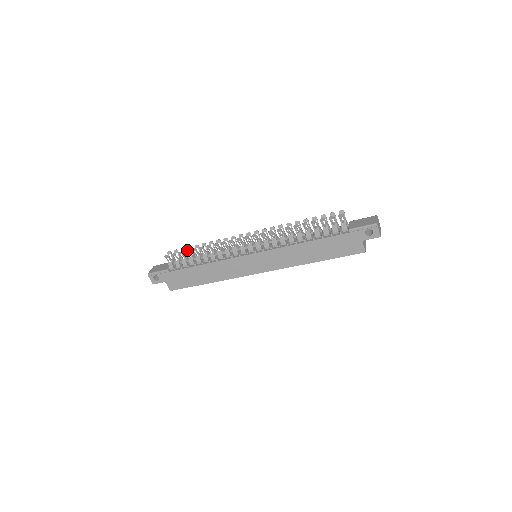
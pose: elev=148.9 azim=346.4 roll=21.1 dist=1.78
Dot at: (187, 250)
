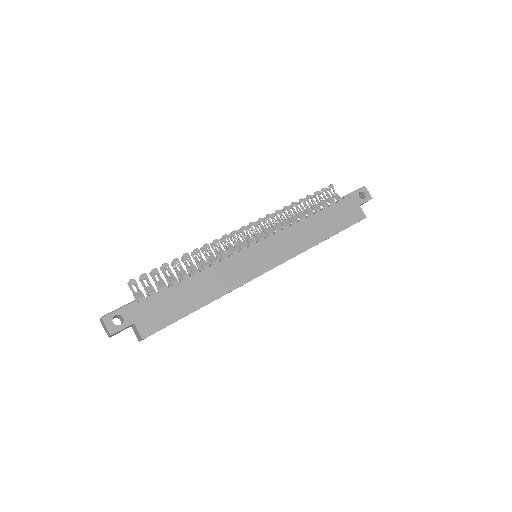
Dot at: occluded
